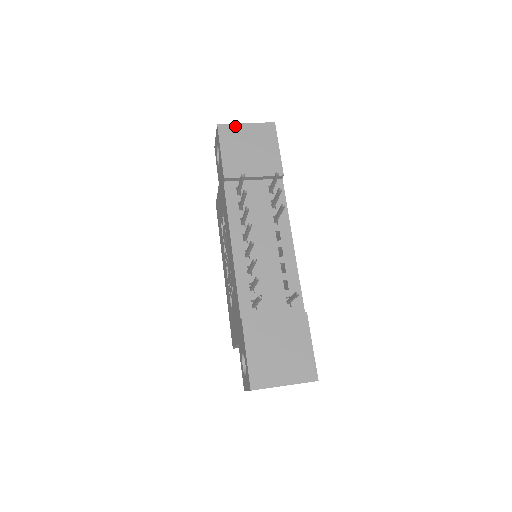
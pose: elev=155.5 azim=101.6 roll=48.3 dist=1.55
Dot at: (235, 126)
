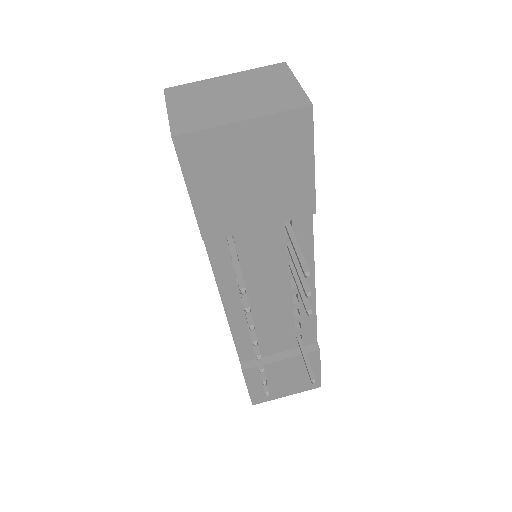
Dot at: (216, 134)
